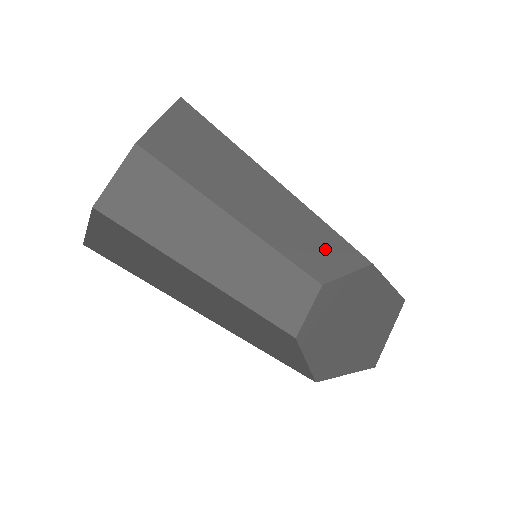
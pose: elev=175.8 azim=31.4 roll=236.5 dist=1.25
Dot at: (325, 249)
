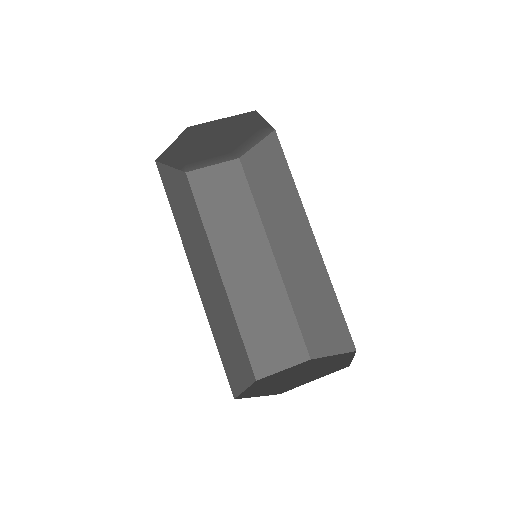
Dot at: (277, 328)
